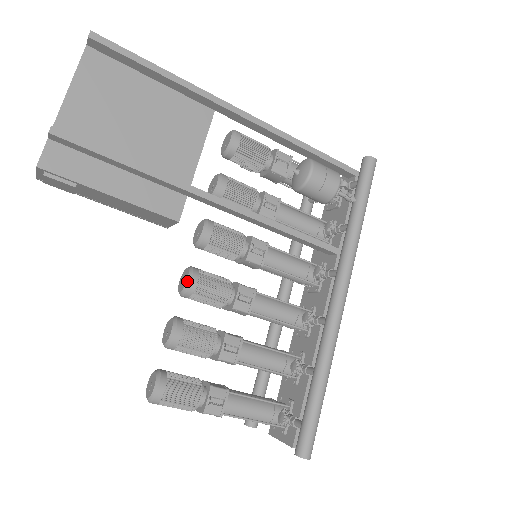
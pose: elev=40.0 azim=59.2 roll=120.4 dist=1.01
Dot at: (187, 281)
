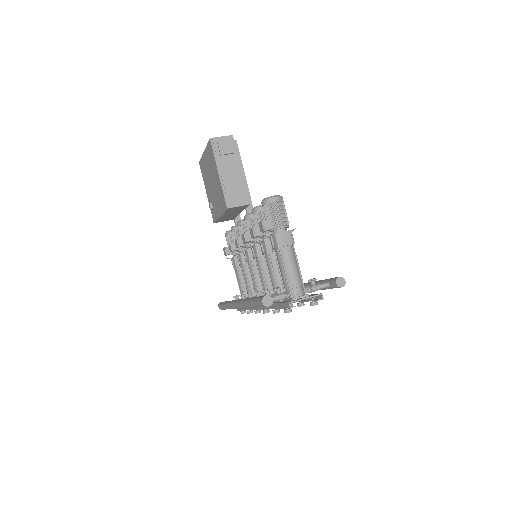
Dot at: occluded
